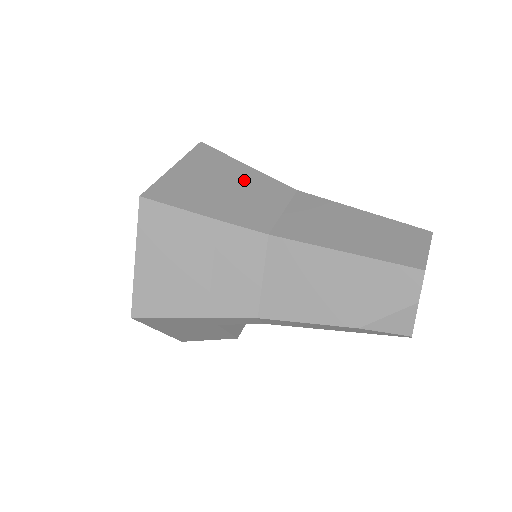
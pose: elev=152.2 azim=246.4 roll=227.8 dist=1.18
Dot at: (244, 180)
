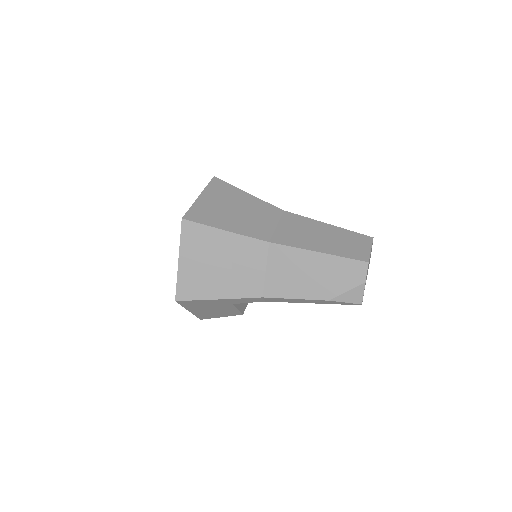
Dot at: (248, 204)
